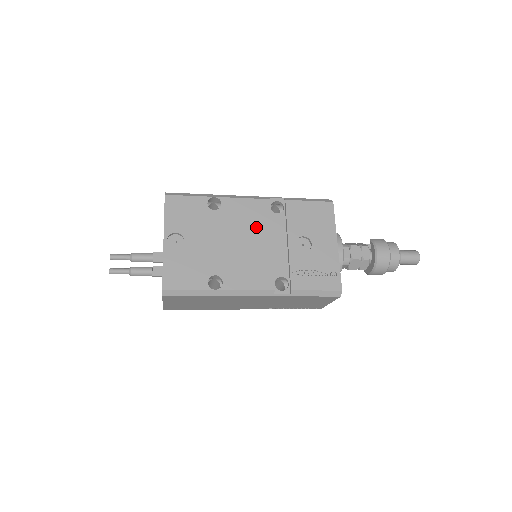
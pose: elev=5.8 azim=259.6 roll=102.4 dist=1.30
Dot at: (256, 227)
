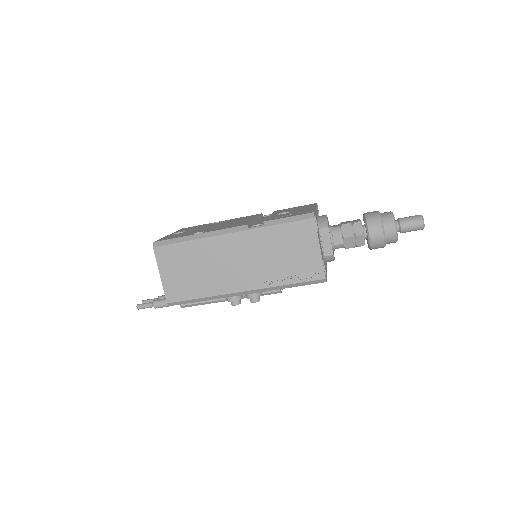
Dot at: (245, 219)
